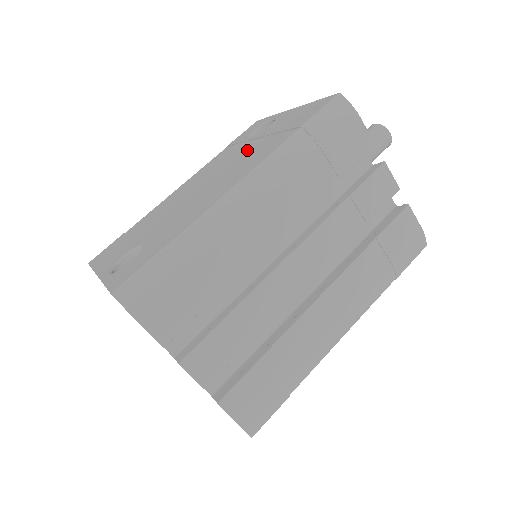
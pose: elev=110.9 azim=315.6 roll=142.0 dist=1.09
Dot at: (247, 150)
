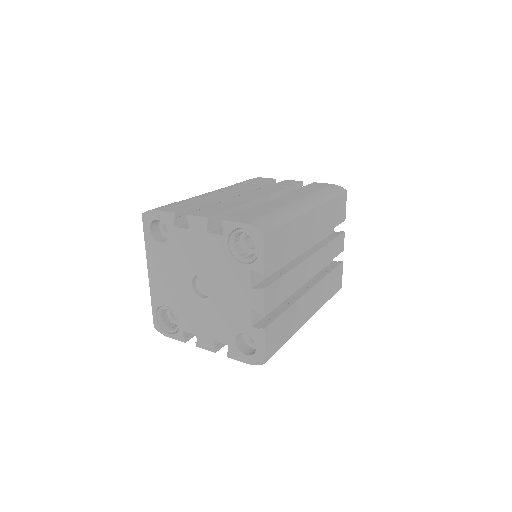
Dot at: occluded
